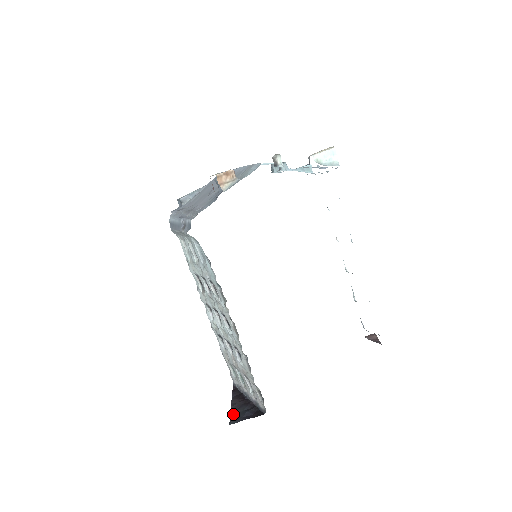
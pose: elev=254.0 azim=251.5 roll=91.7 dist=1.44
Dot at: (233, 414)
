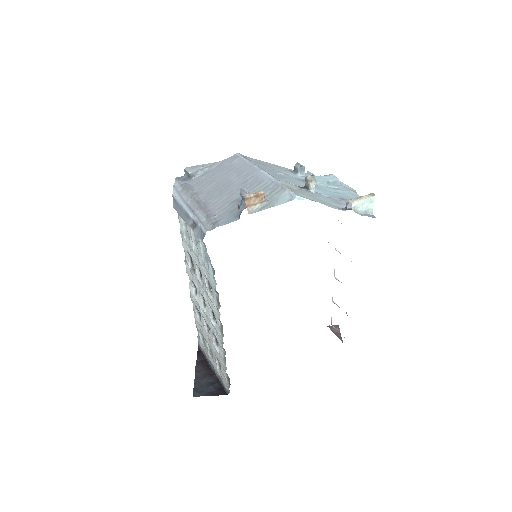
Dot at: (197, 383)
